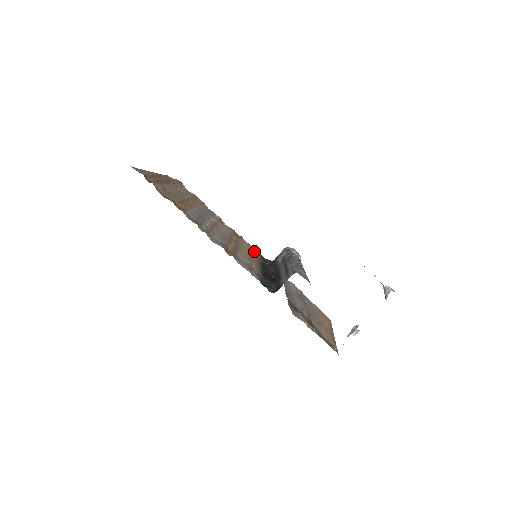
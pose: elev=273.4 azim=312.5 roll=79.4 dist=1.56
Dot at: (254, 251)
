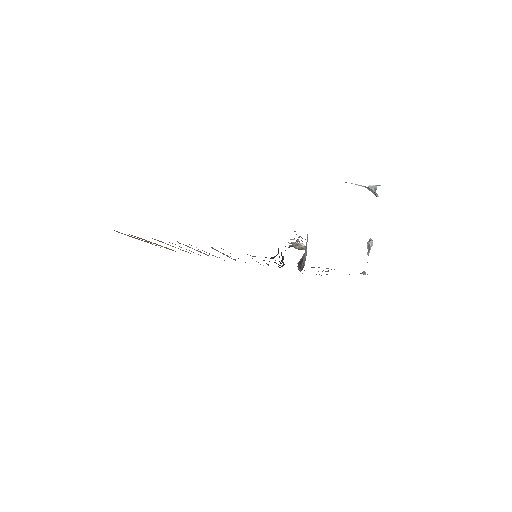
Dot at: occluded
